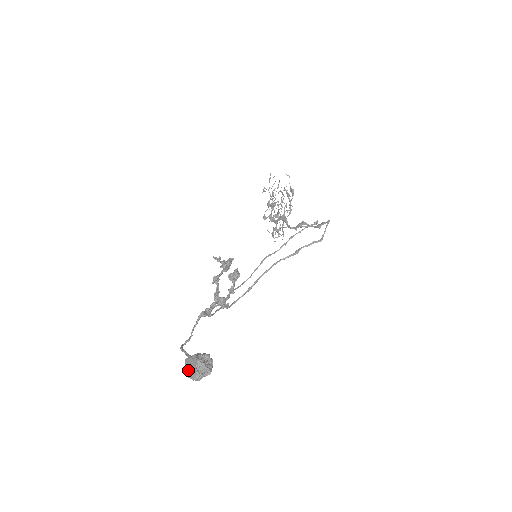
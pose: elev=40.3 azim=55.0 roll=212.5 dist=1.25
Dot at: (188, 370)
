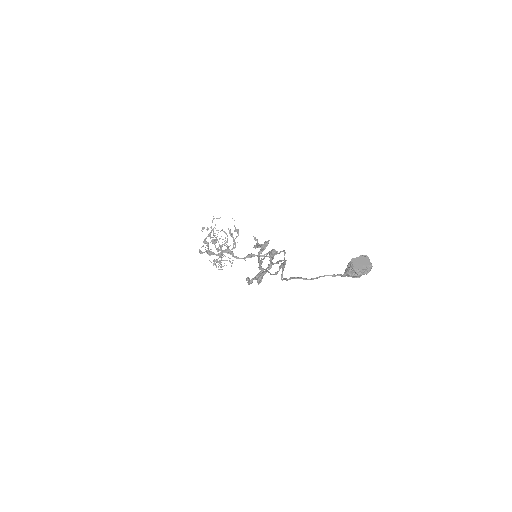
Dot at: (359, 265)
